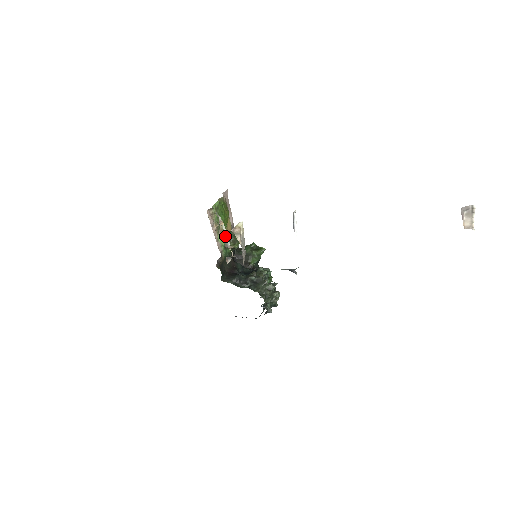
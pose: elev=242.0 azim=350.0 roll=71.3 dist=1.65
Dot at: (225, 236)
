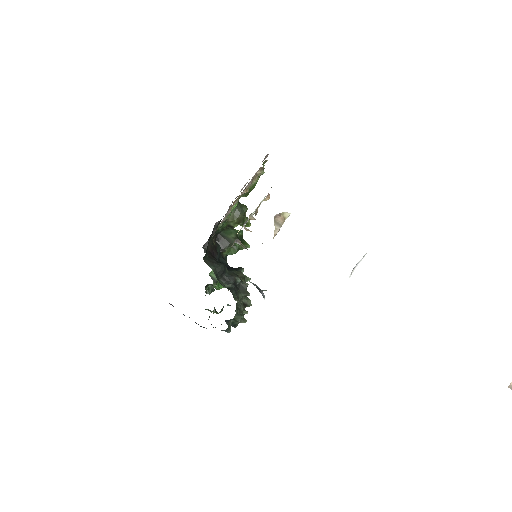
Dot at: occluded
